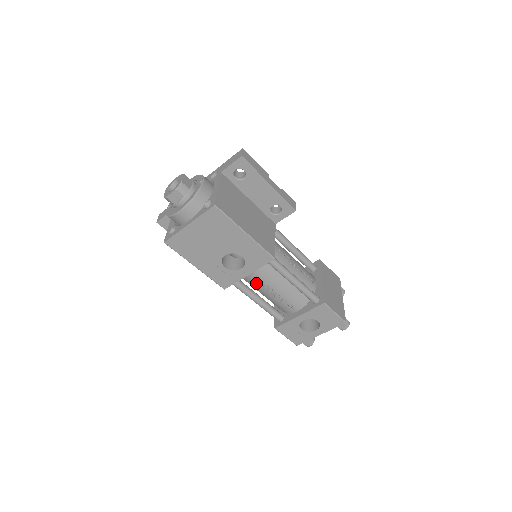
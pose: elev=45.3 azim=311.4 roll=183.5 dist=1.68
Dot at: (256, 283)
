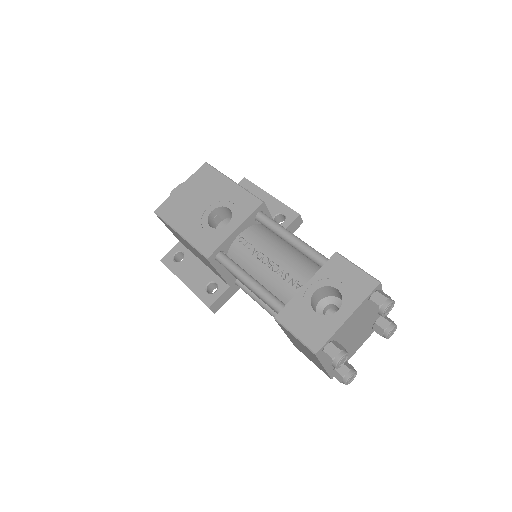
Dot at: (248, 255)
